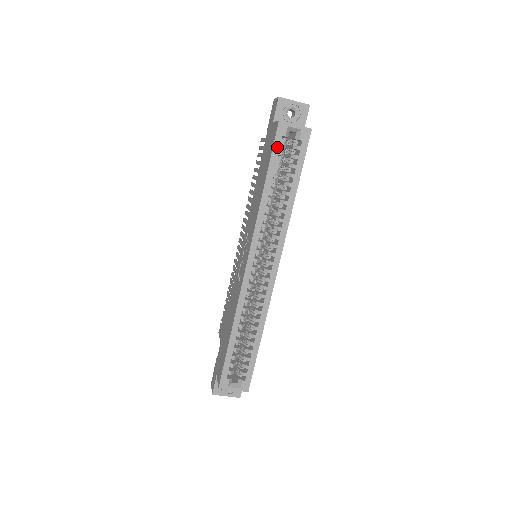
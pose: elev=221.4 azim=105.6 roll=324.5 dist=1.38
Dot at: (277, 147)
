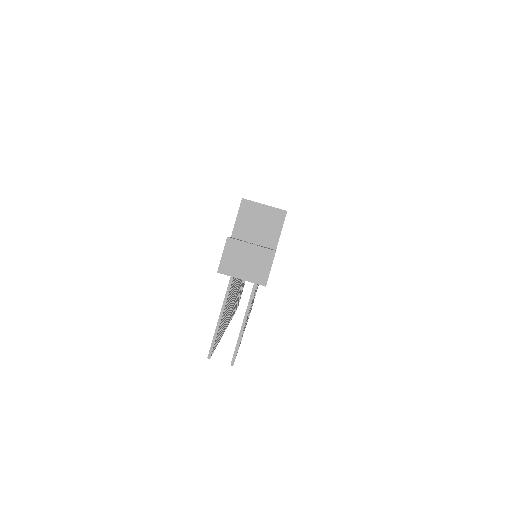
Dot at: occluded
